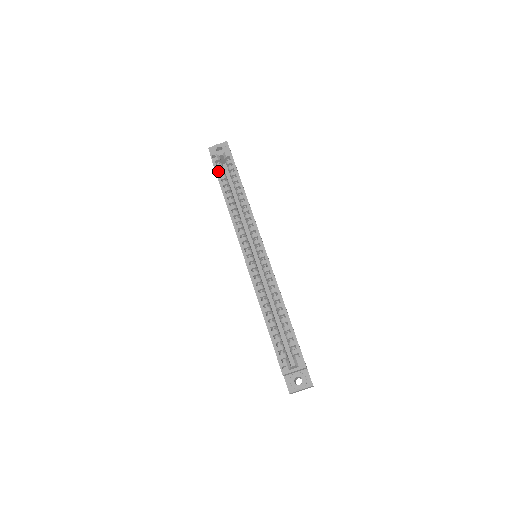
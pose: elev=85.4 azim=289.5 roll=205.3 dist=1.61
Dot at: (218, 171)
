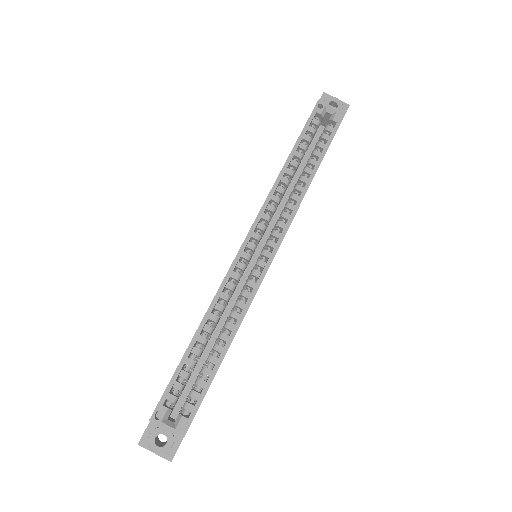
Dot at: (309, 126)
